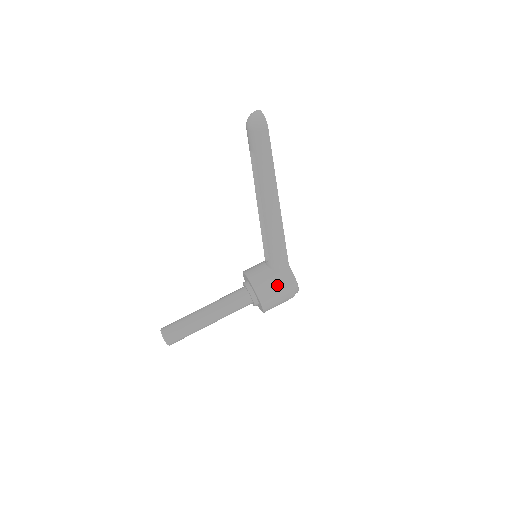
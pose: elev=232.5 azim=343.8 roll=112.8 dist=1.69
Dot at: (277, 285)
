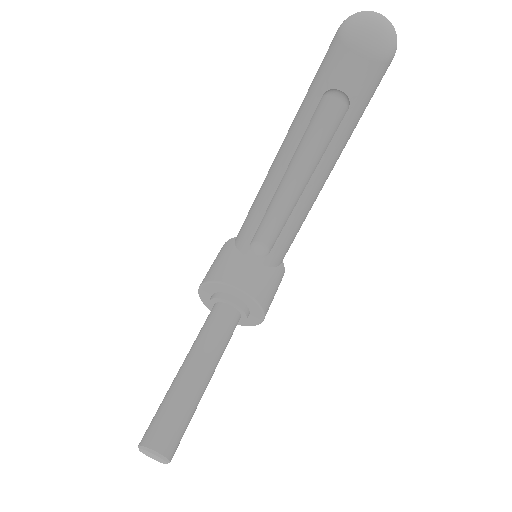
Dot at: (276, 285)
